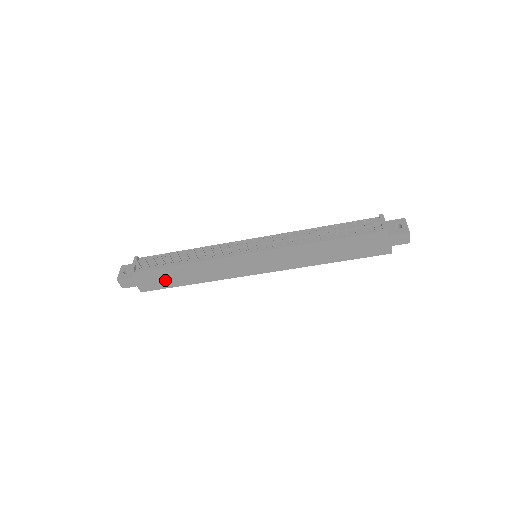
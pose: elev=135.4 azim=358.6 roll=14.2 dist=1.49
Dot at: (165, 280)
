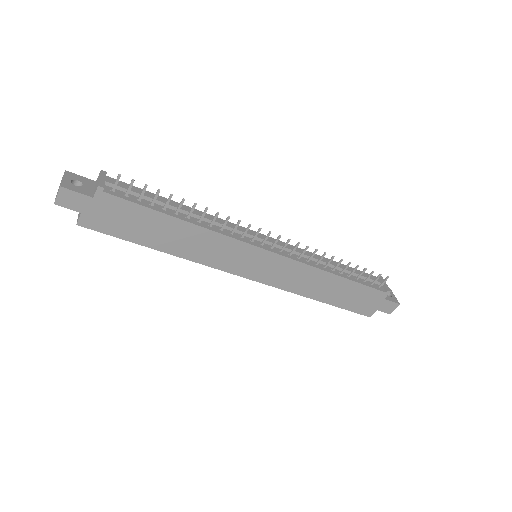
Dot at: (132, 226)
